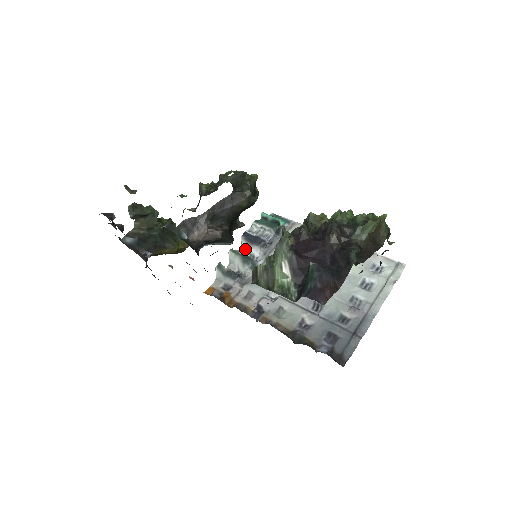
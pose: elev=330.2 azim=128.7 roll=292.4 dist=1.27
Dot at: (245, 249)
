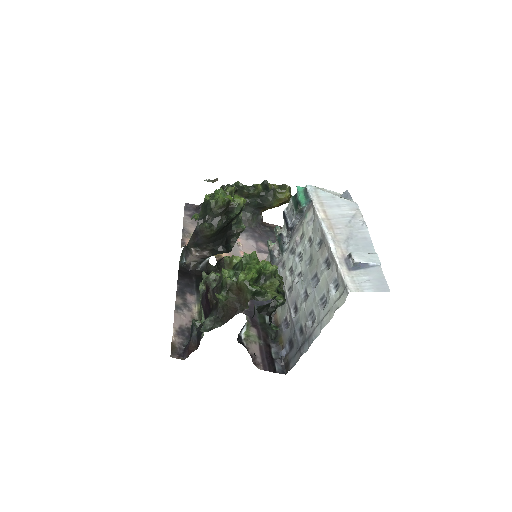
Dot at: (284, 227)
